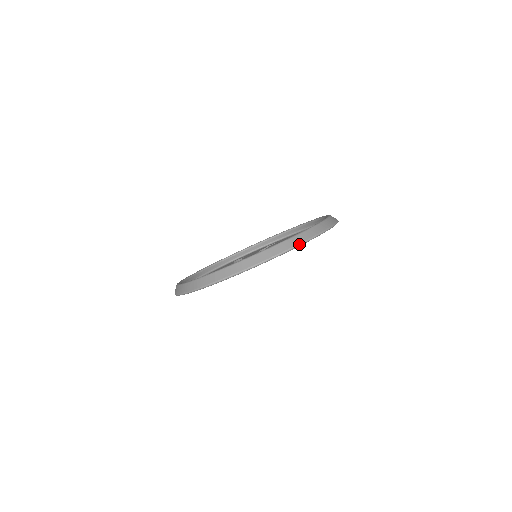
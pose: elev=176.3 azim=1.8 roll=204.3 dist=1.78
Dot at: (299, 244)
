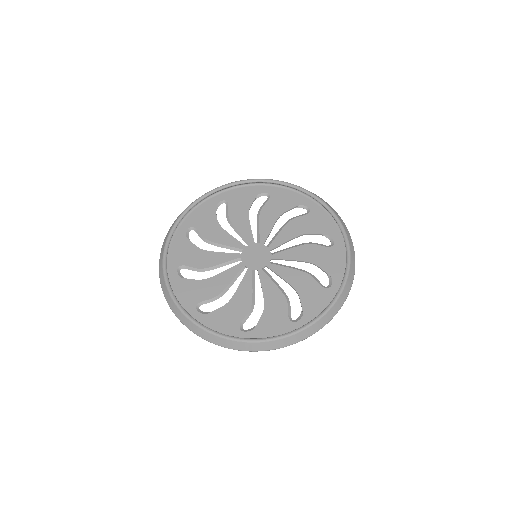
Dot at: occluded
